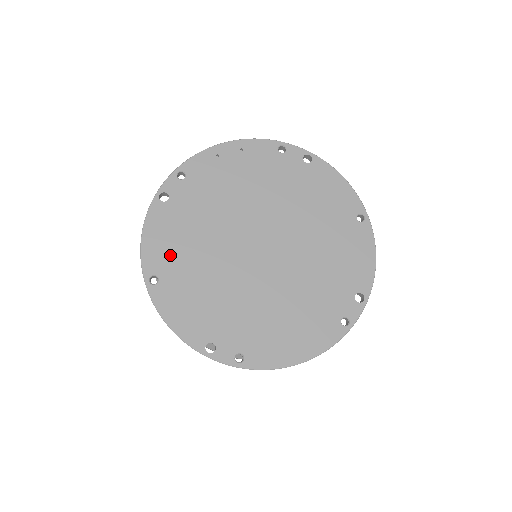
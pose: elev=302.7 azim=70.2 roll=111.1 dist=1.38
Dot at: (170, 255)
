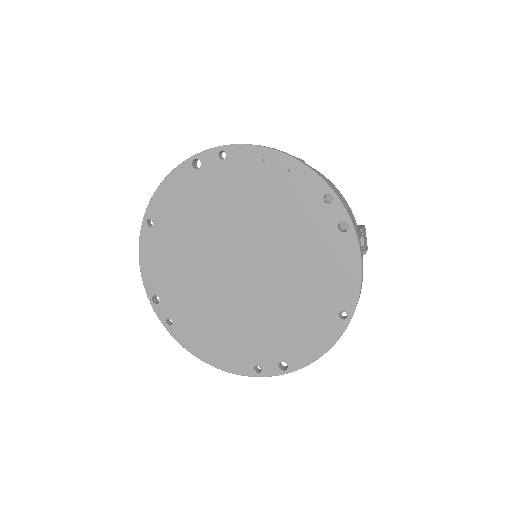
Dot at: (171, 215)
